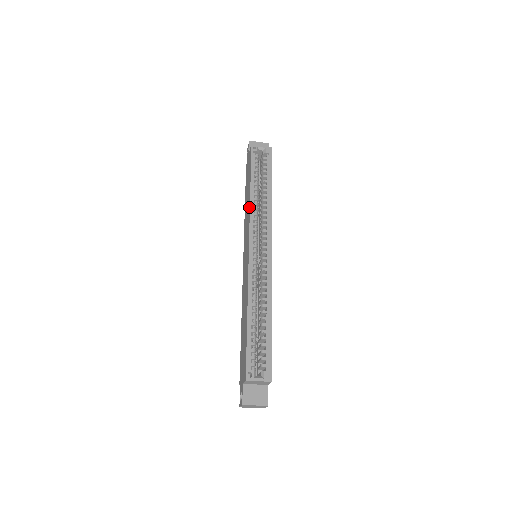
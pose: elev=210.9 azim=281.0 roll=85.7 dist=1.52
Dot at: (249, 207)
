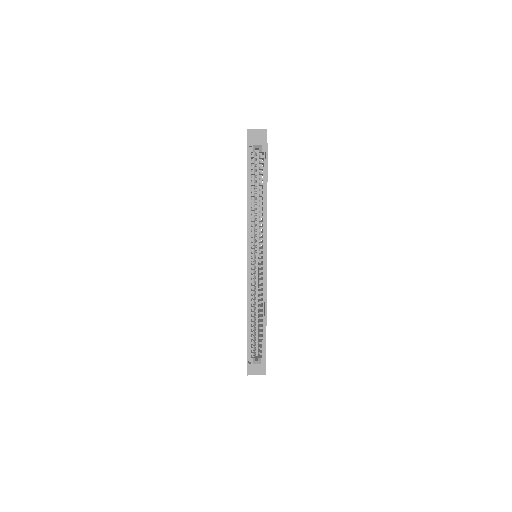
Dot at: (247, 216)
